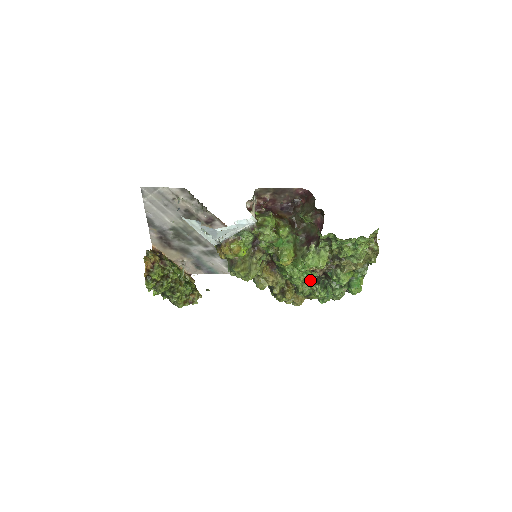
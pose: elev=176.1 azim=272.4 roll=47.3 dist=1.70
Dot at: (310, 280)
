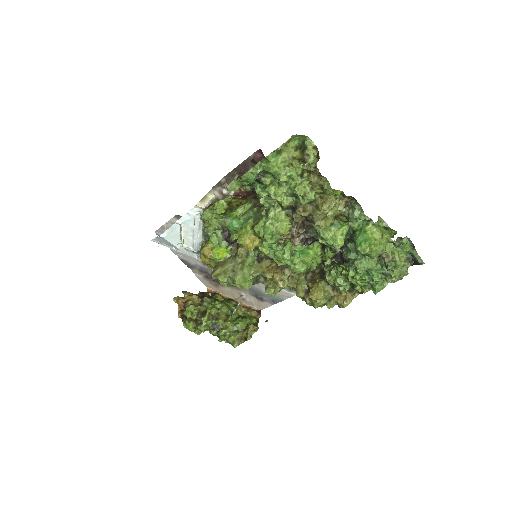
Dot at: (337, 263)
